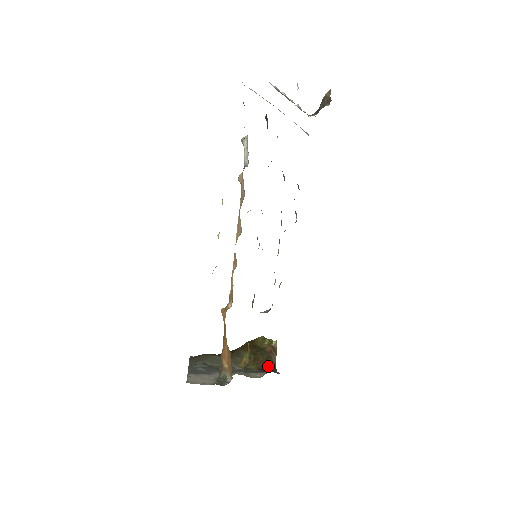
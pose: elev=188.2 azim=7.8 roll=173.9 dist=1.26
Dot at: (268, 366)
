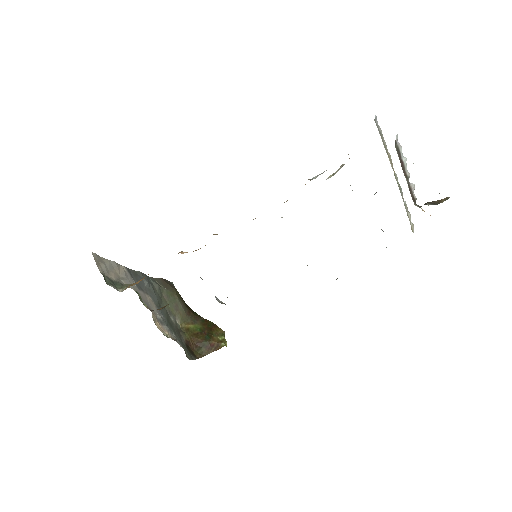
Dot at: occluded
